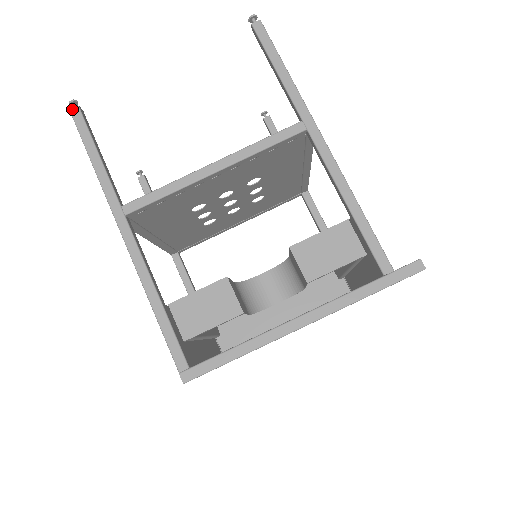
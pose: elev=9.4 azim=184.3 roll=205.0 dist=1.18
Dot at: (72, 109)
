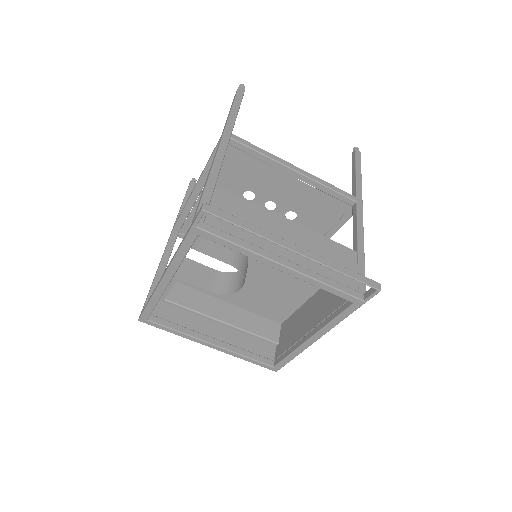
Dot at: occluded
